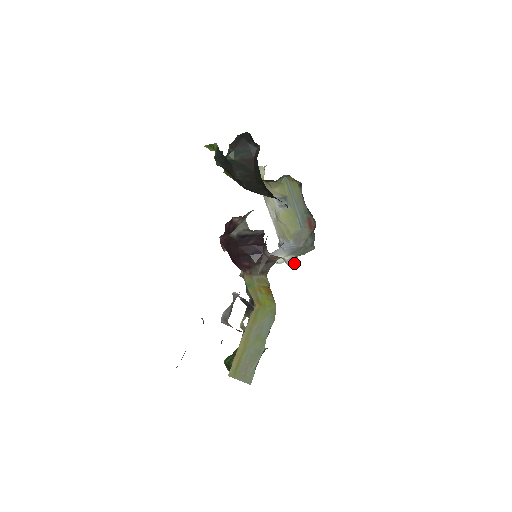
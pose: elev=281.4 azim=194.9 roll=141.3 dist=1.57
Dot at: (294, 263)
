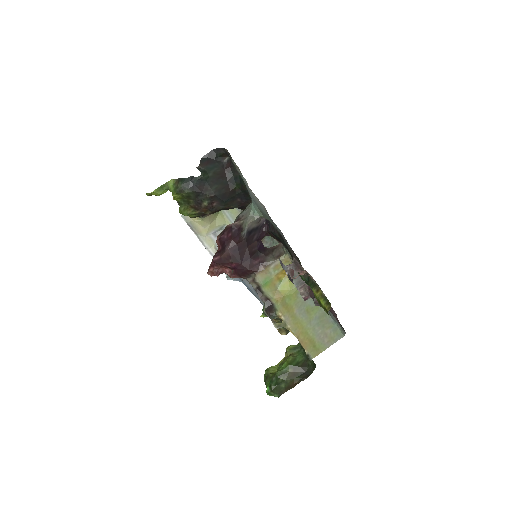
Dot at: occluded
